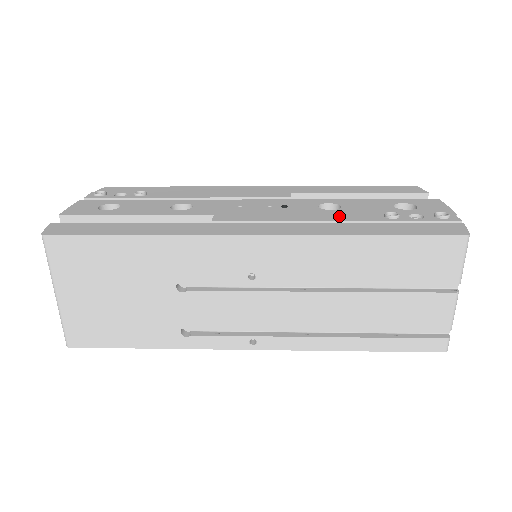
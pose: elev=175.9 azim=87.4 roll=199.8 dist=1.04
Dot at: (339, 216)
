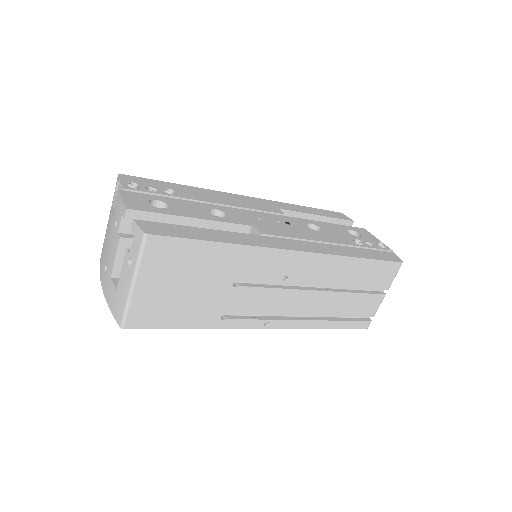
Dot at: (331, 239)
